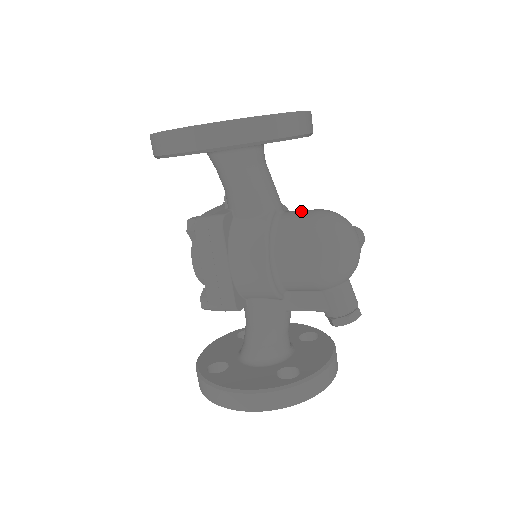
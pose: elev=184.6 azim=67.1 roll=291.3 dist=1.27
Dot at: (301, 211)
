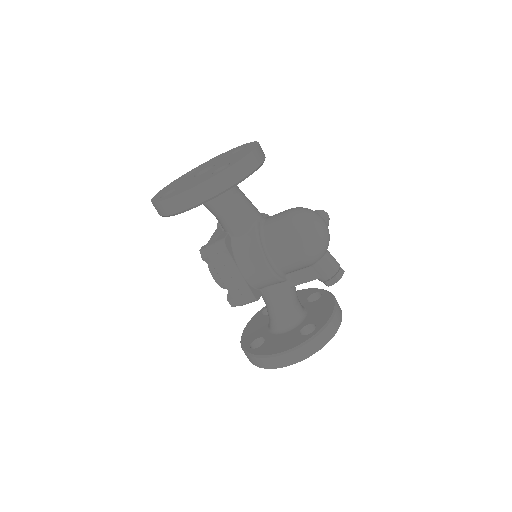
Dot at: (277, 215)
